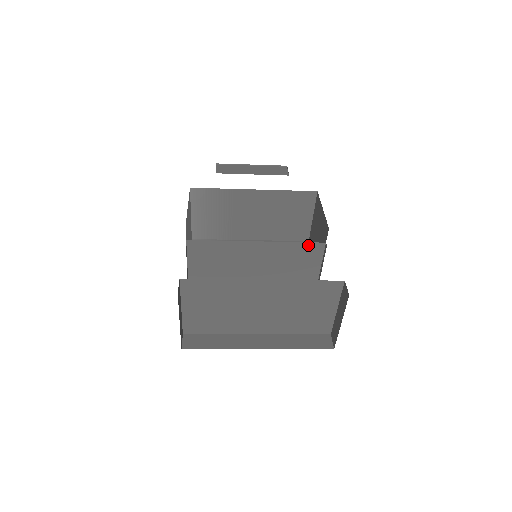
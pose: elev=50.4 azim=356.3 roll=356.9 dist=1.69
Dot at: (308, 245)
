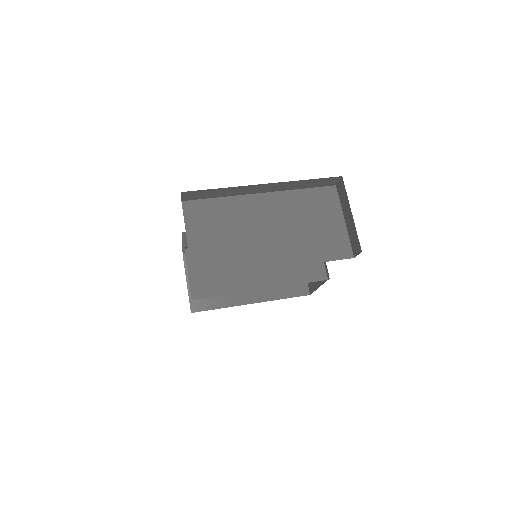
Dot at: occluded
